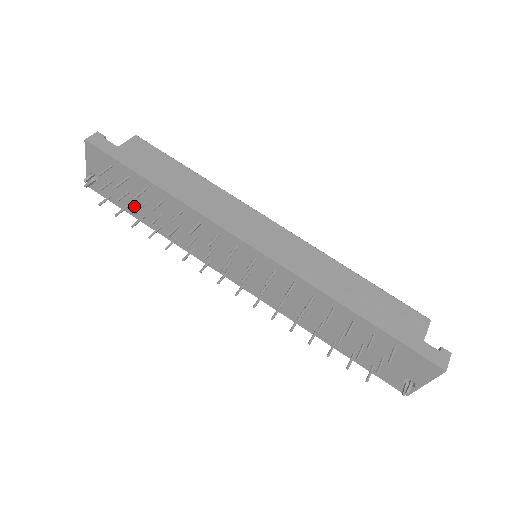
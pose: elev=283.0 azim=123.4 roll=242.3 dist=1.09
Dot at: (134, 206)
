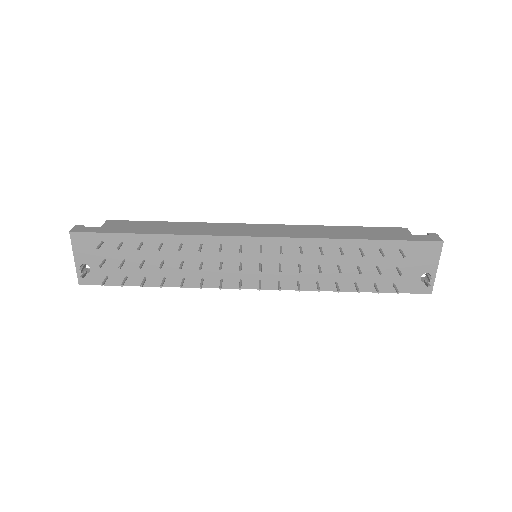
Dot at: (133, 273)
